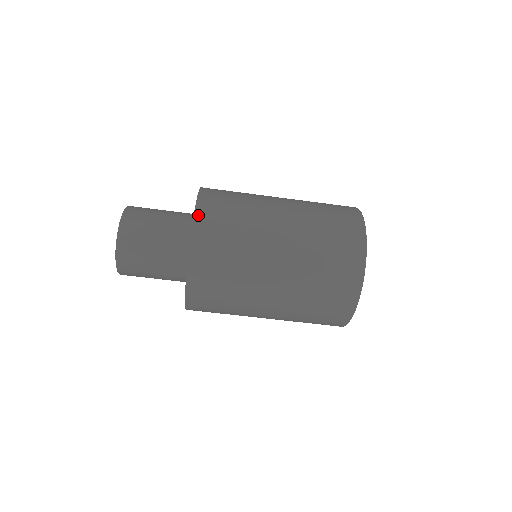
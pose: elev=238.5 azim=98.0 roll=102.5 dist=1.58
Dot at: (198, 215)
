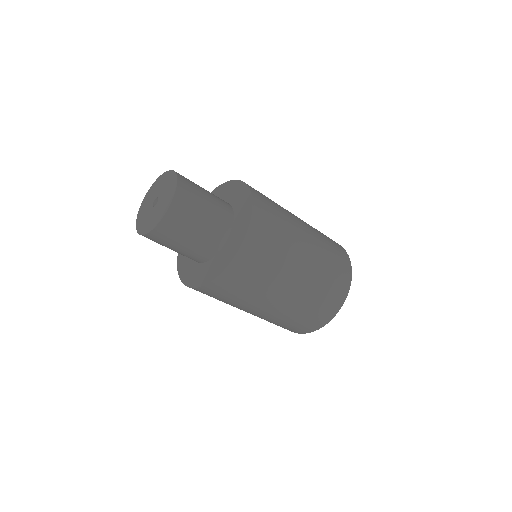
Dot at: (255, 205)
